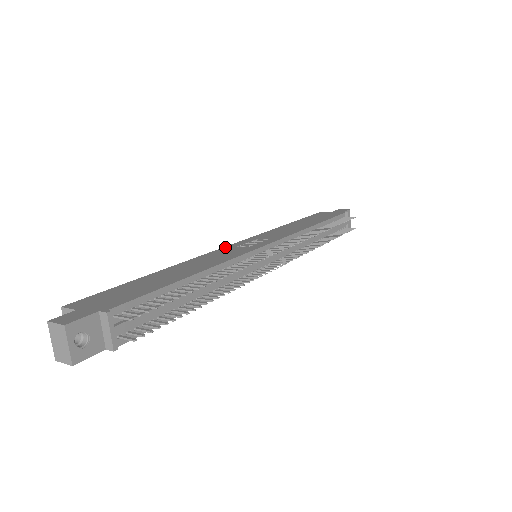
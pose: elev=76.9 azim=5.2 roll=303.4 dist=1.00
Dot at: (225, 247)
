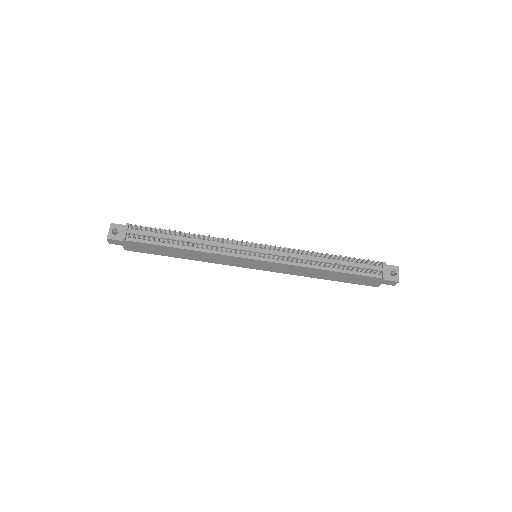
Dot at: occluded
